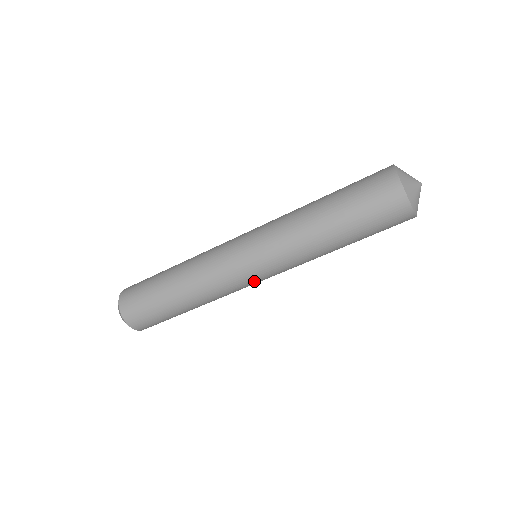
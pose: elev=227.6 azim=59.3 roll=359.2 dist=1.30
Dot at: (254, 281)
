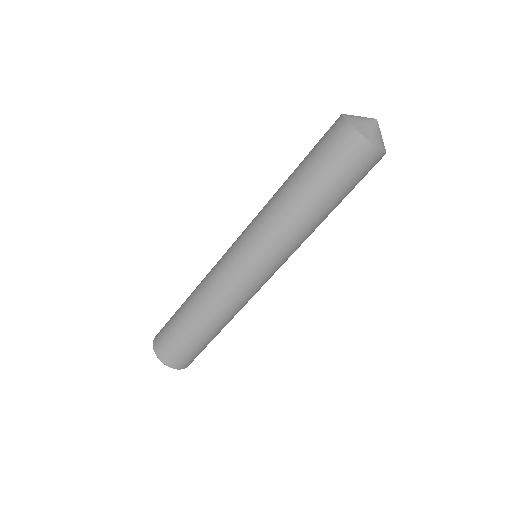
Dot at: (241, 267)
